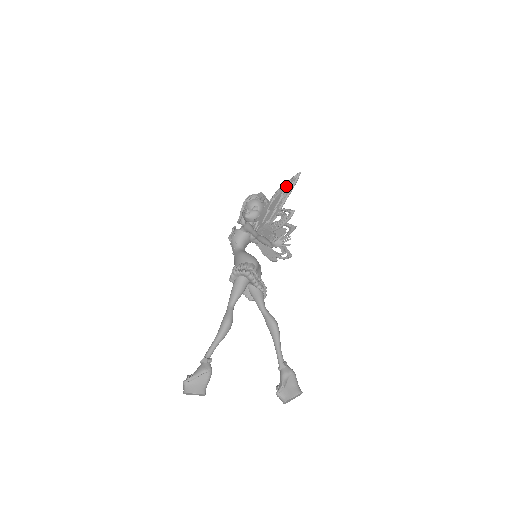
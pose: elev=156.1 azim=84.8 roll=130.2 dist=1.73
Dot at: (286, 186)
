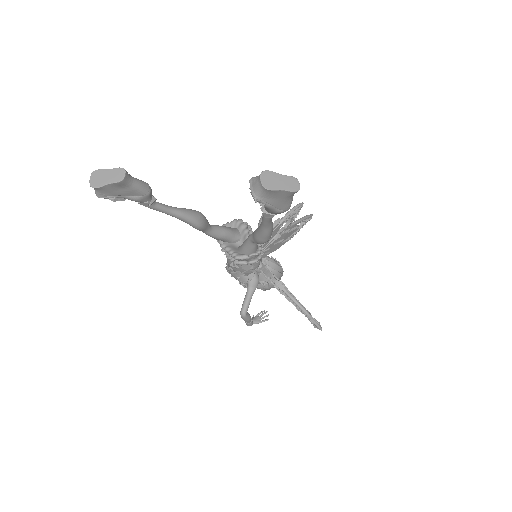
Dot at: occluded
